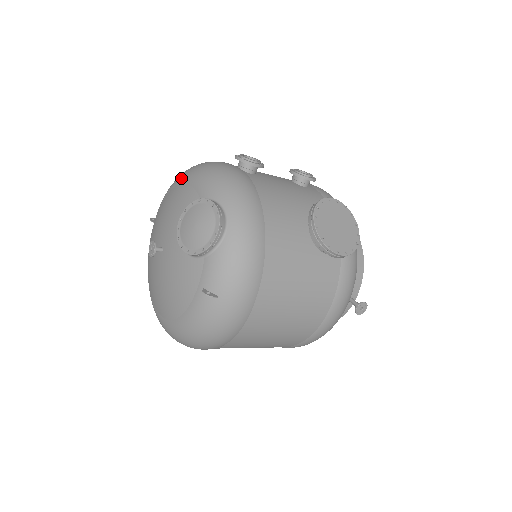
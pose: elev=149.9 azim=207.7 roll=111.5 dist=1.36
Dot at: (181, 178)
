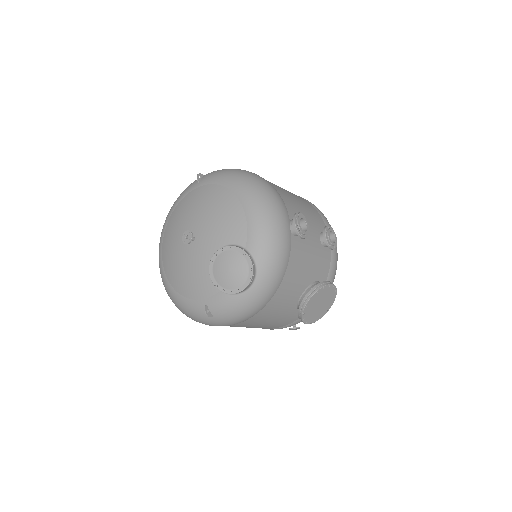
Dot at: (244, 196)
